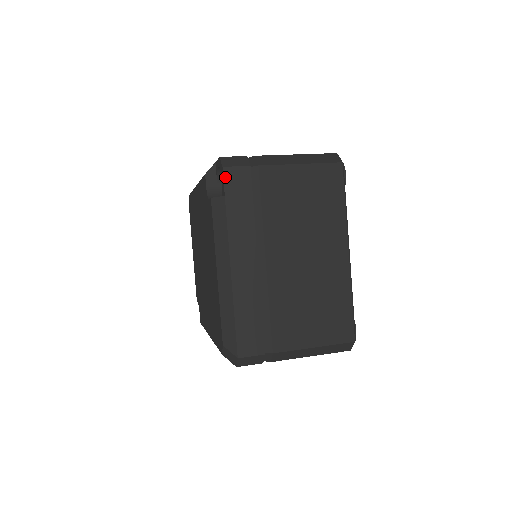
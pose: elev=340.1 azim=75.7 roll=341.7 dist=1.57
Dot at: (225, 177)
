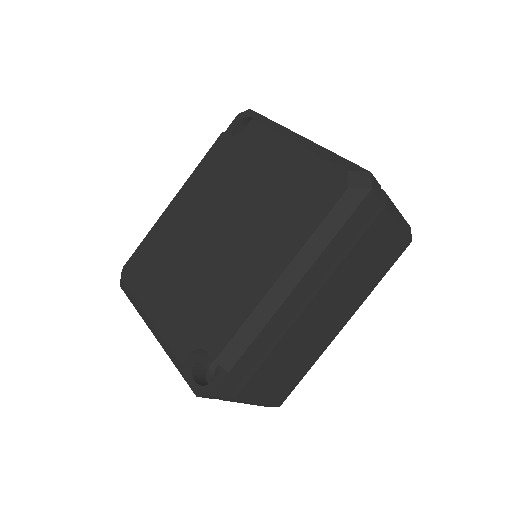
Dot at: (255, 112)
